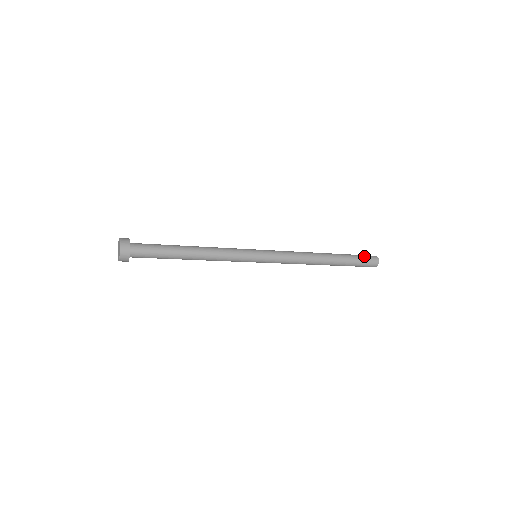
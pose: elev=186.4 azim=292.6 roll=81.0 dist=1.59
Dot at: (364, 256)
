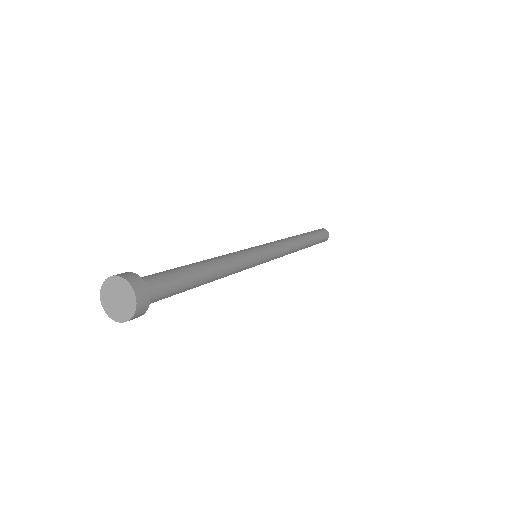
Dot at: (323, 238)
